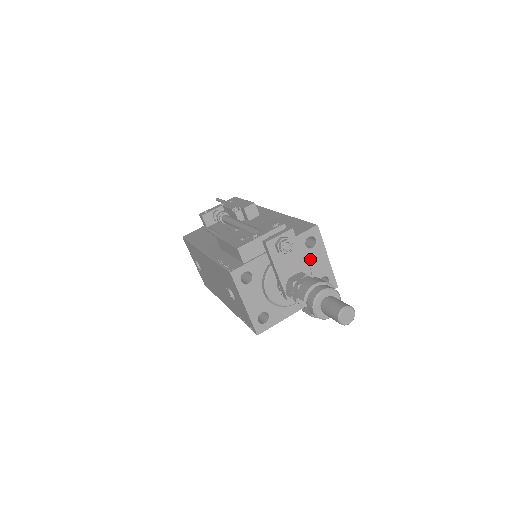
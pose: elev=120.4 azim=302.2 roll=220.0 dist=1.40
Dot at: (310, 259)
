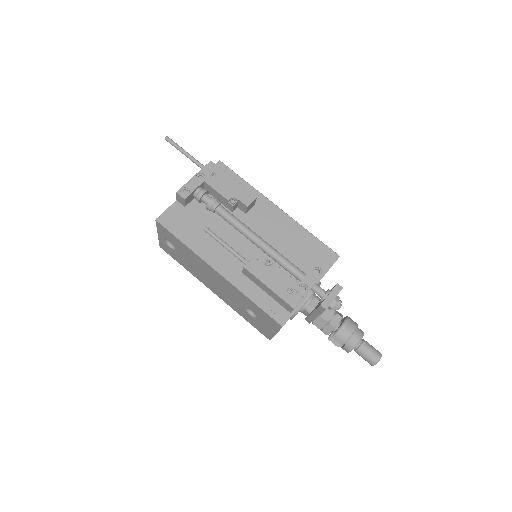
Dot at: occluded
